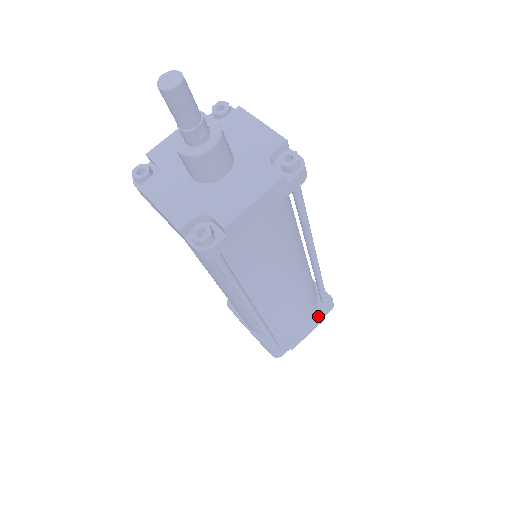
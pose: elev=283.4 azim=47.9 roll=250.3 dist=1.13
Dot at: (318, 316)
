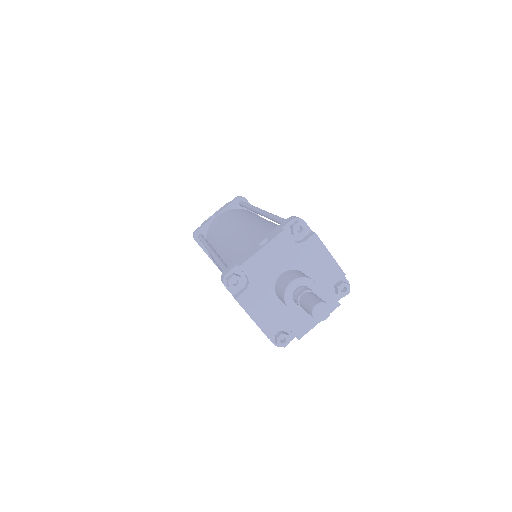
Dot at: occluded
